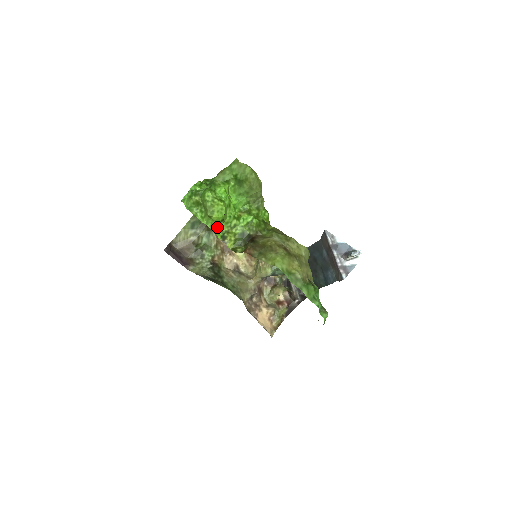
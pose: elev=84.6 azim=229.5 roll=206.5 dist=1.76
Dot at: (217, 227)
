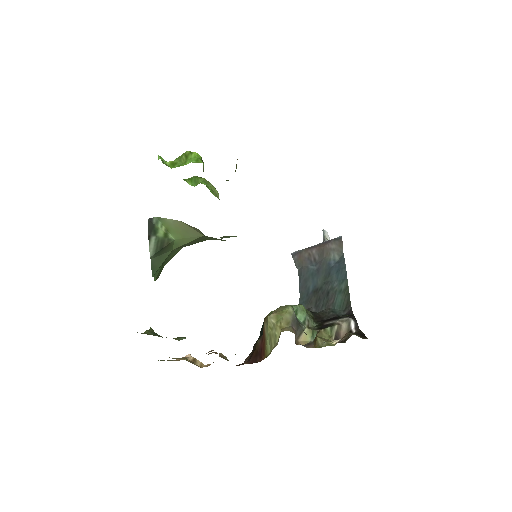
Dot at: (201, 161)
